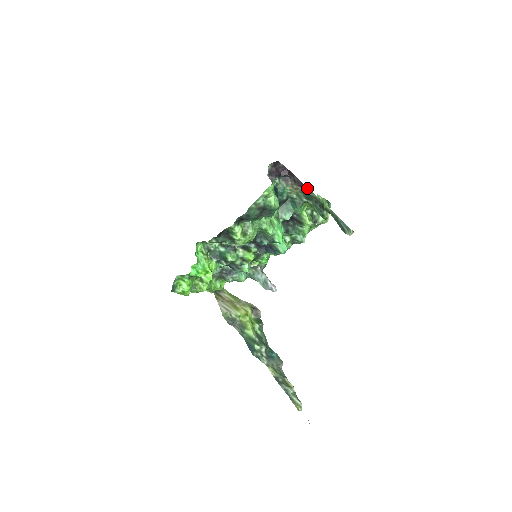
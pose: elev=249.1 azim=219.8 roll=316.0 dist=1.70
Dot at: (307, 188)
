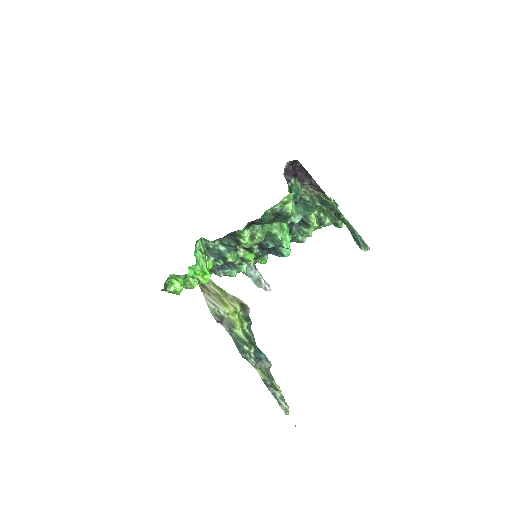
Dot at: (325, 194)
